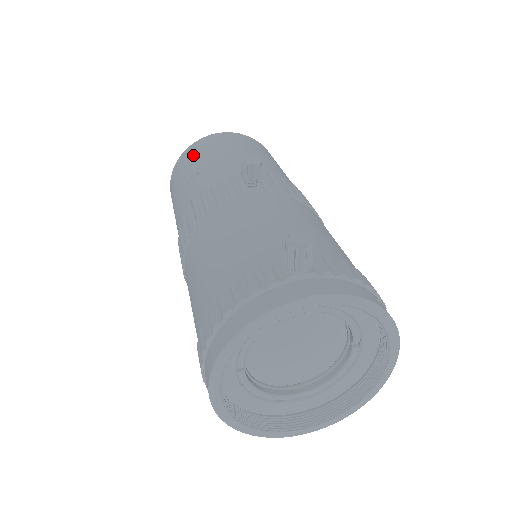
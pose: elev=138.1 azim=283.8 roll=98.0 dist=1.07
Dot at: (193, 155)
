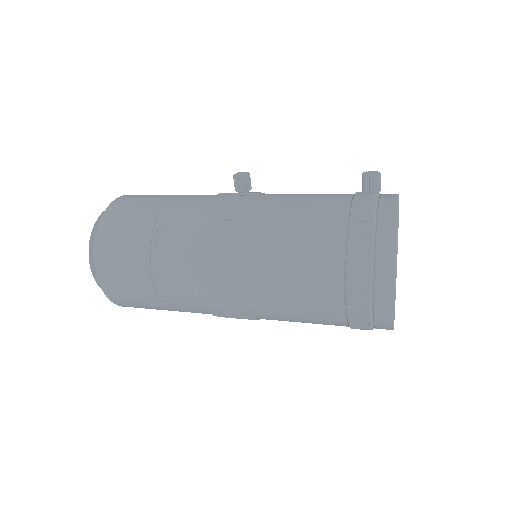
Dot at: (125, 220)
